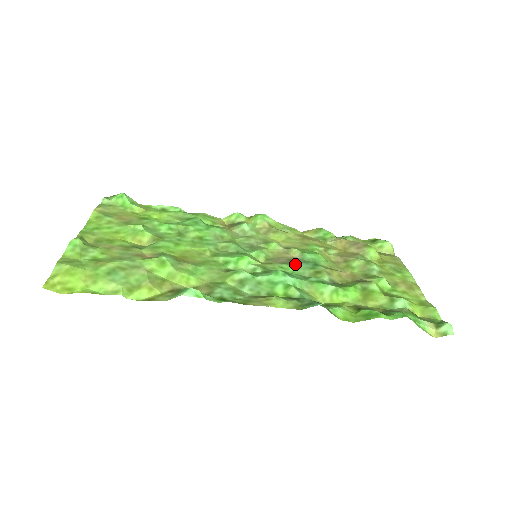
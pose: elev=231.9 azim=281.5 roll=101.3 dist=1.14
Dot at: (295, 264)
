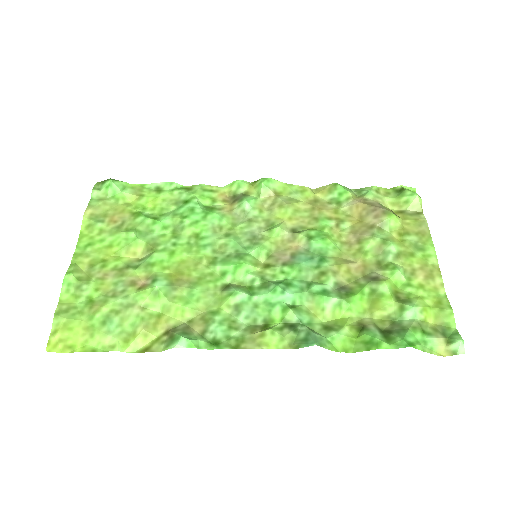
Dot at: (298, 265)
